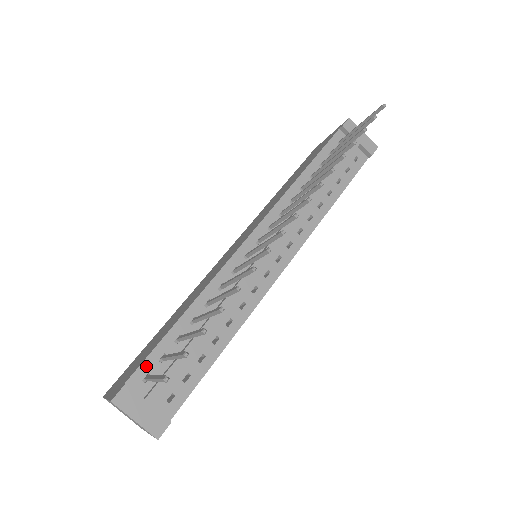
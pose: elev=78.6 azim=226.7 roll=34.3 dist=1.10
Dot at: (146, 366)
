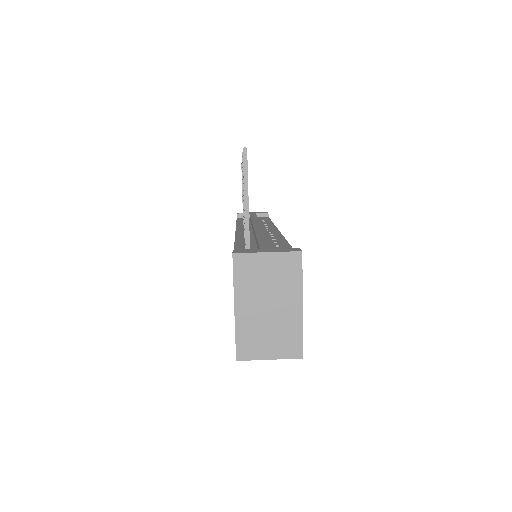
Dot at: occluded
